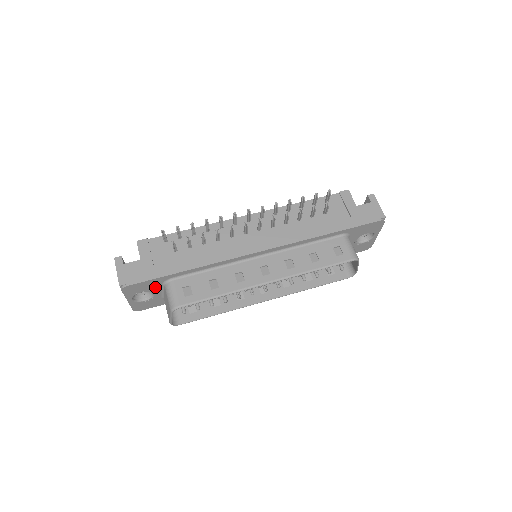
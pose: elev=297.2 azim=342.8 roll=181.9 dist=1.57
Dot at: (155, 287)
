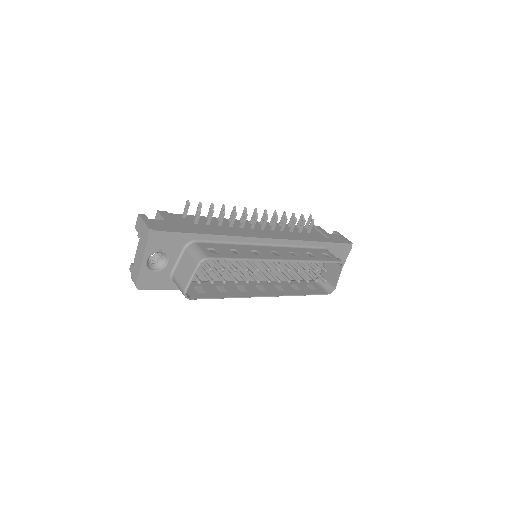
Dot at: (175, 249)
